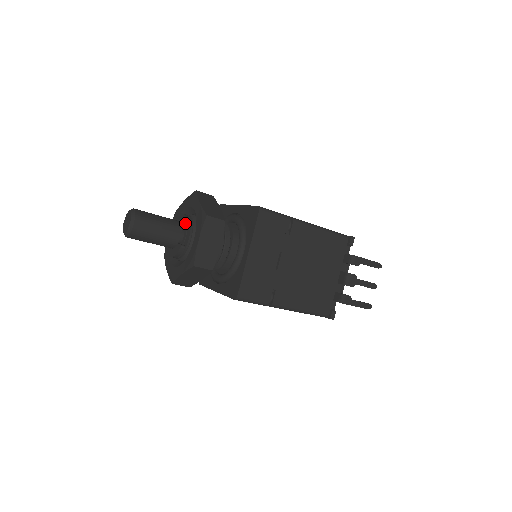
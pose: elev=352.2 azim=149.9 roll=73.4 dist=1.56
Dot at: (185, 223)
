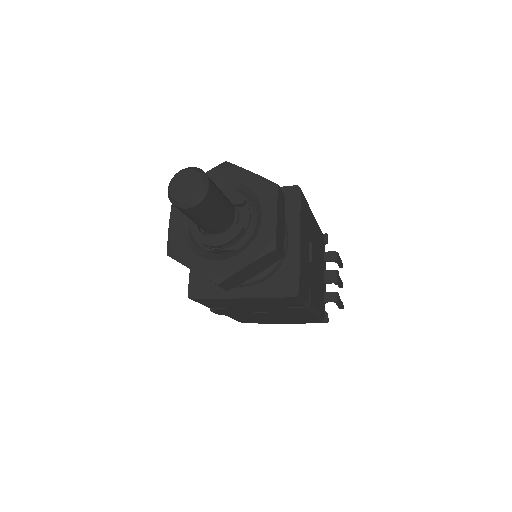
Dot at: (240, 197)
